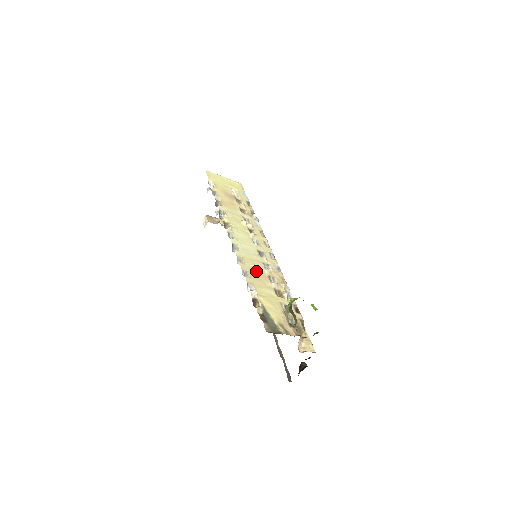
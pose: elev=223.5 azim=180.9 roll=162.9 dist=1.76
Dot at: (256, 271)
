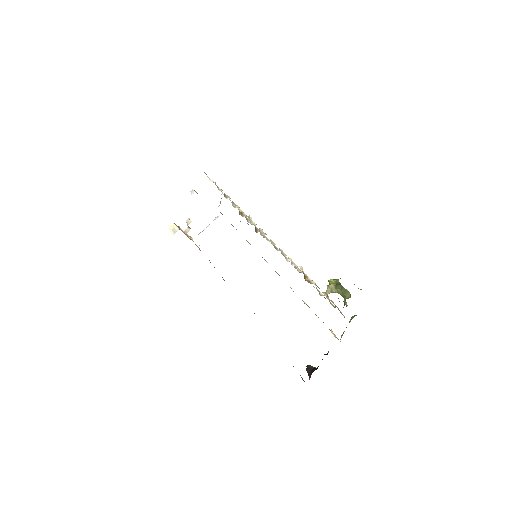
Dot at: occluded
